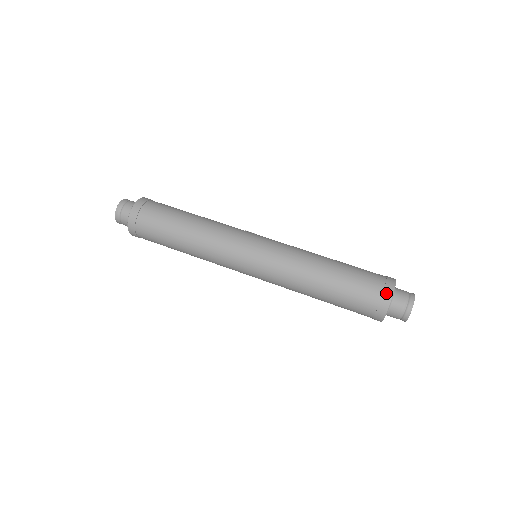
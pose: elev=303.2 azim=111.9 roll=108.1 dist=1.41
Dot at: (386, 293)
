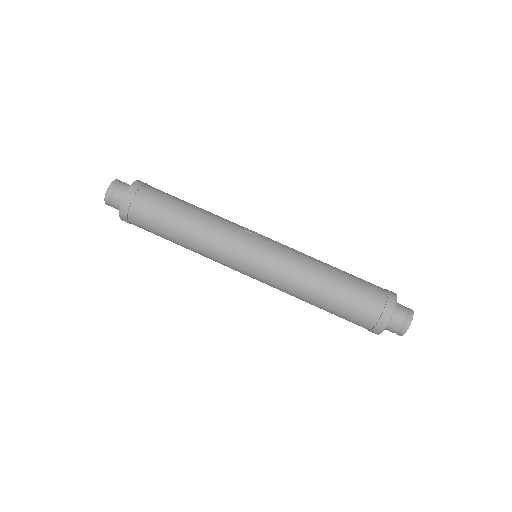
Dot at: (382, 320)
